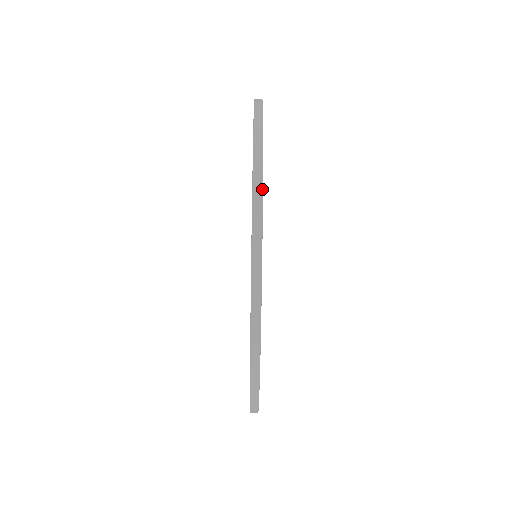
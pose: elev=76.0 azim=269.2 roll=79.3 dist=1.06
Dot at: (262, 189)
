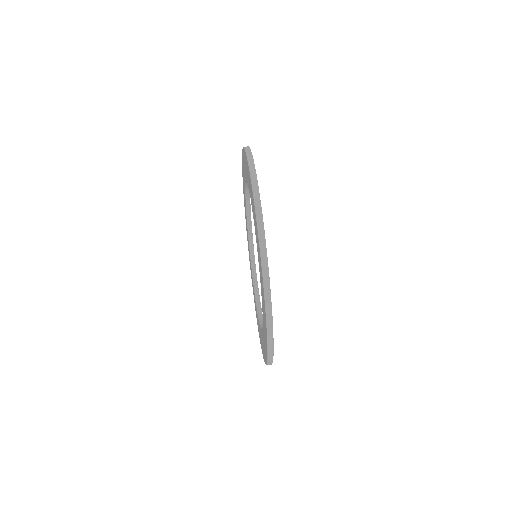
Dot at: (259, 196)
